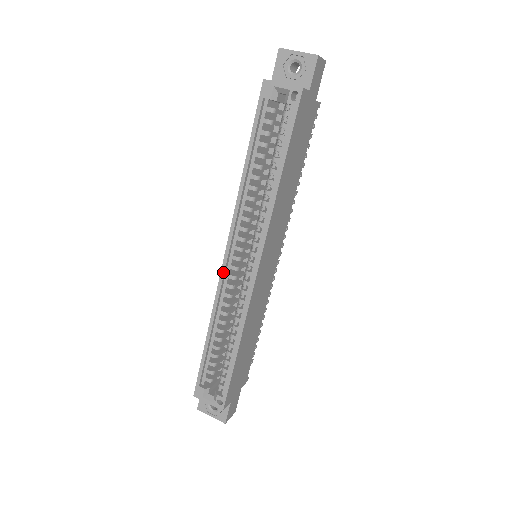
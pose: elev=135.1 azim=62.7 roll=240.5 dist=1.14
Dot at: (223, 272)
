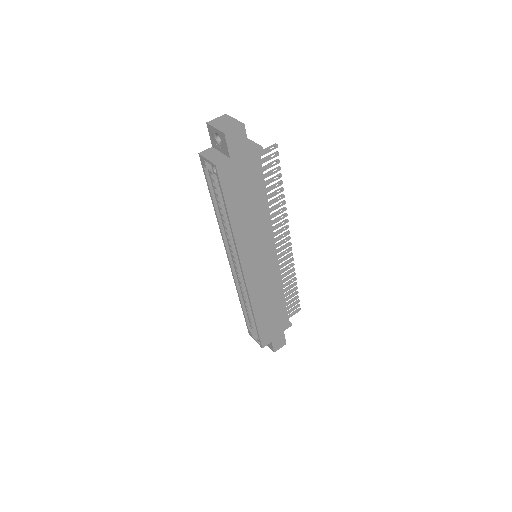
Dot at: (232, 270)
